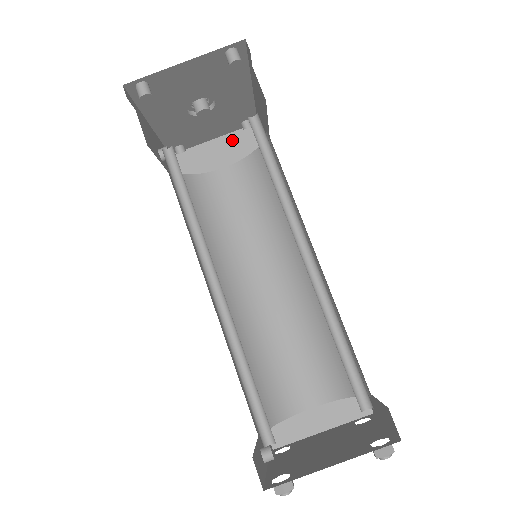
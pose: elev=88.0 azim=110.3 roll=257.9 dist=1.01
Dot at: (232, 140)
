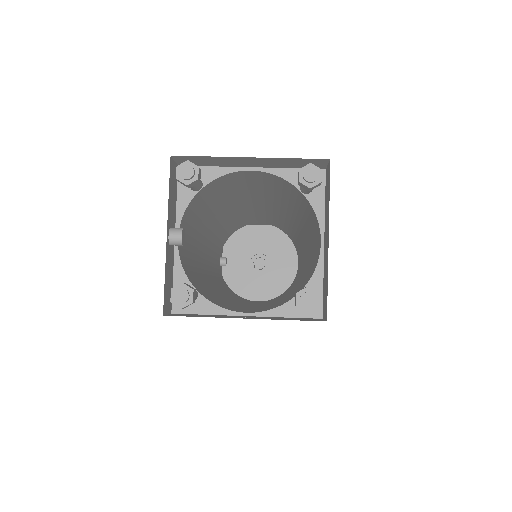
Dot at: occluded
